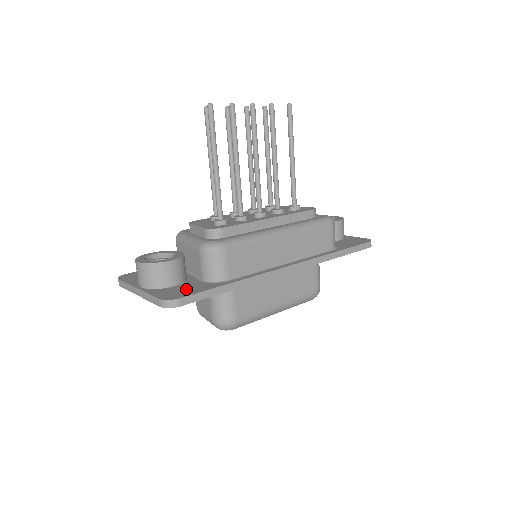
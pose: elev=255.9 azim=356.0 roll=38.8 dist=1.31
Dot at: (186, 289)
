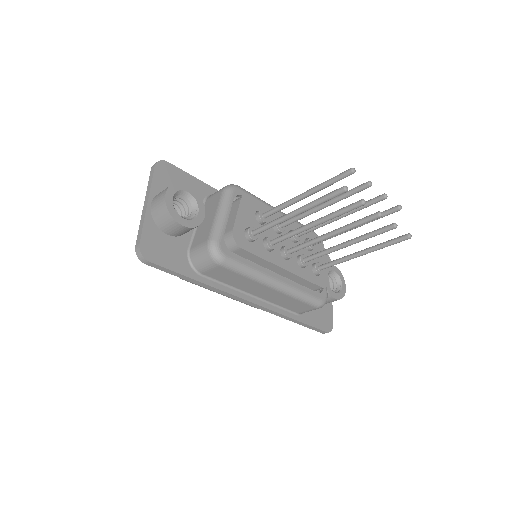
Dot at: (167, 251)
